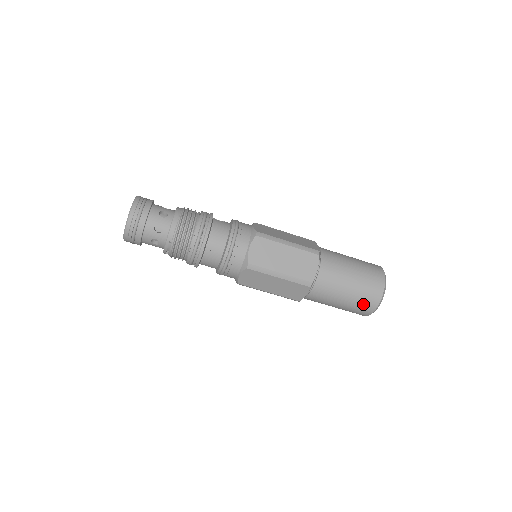
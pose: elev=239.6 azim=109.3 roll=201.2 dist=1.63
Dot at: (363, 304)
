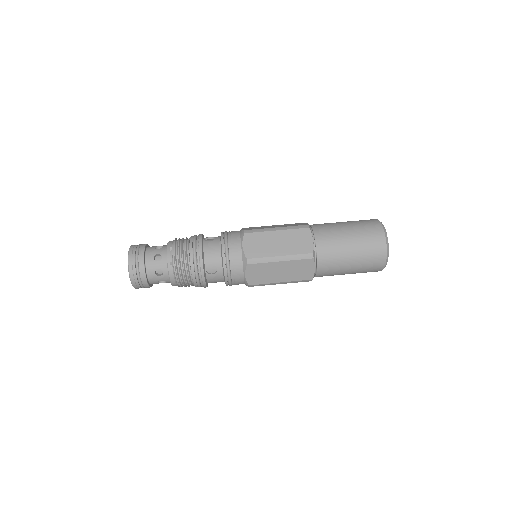
Dot at: (368, 229)
